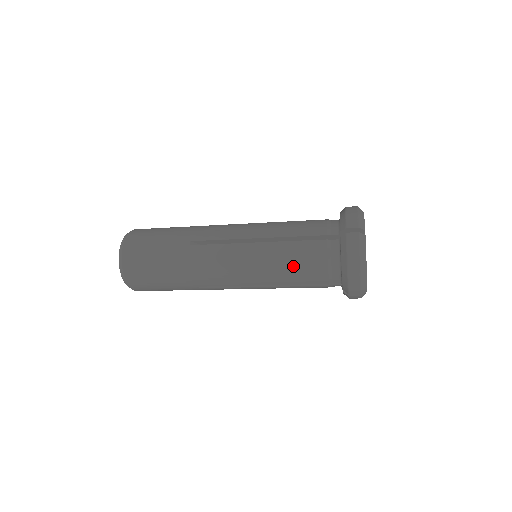
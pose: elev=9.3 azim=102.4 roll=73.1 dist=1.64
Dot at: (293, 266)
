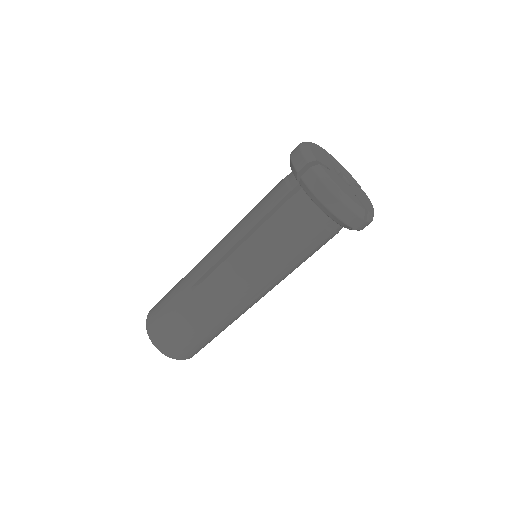
Dot at: (283, 243)
